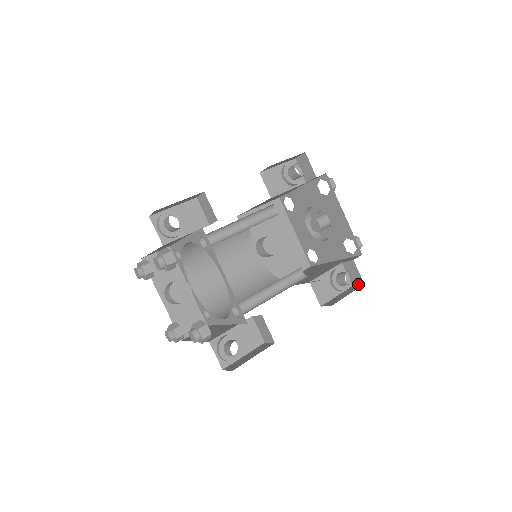
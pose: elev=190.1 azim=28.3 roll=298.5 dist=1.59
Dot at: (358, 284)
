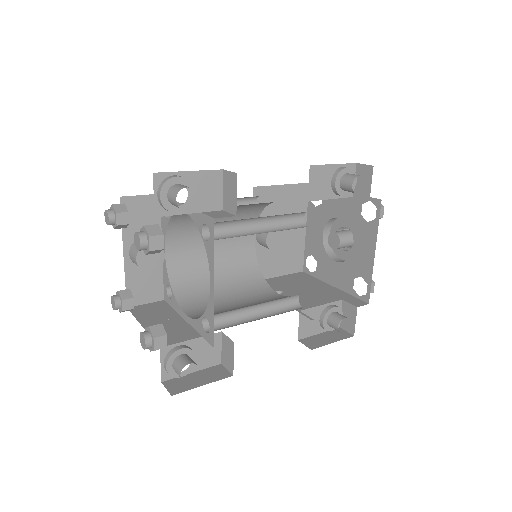
Dot at: (347, 330)
